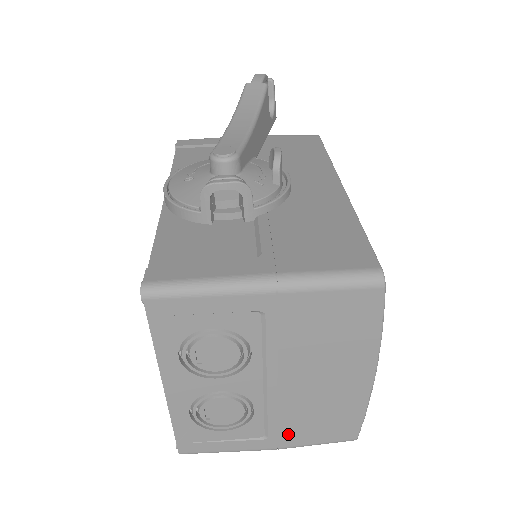
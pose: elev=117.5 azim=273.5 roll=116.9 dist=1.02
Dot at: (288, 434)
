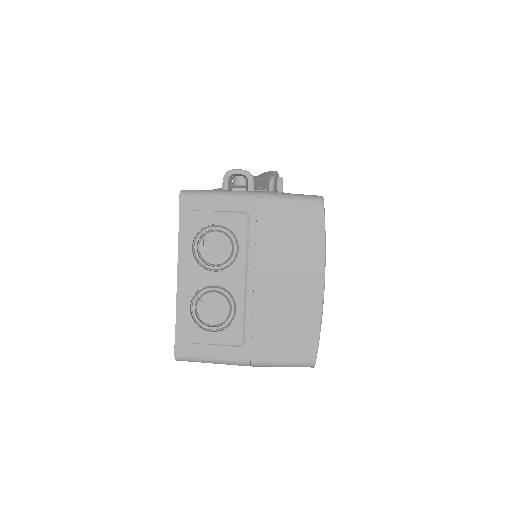
Dot at: (260, 343)
